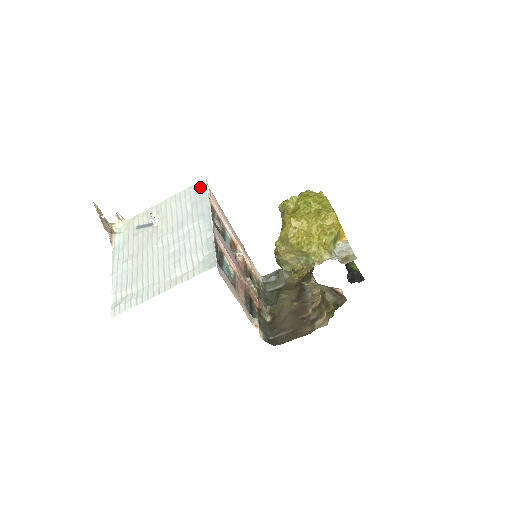
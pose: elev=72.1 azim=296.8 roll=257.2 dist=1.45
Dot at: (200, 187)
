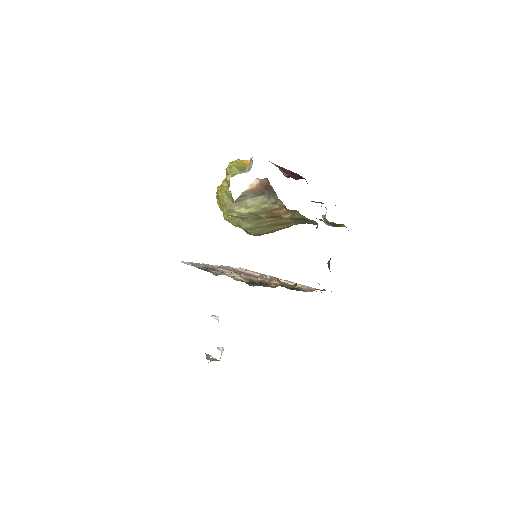
Dot at: occluded
